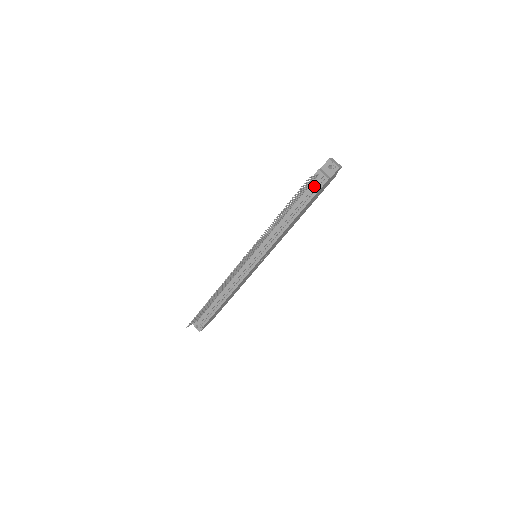
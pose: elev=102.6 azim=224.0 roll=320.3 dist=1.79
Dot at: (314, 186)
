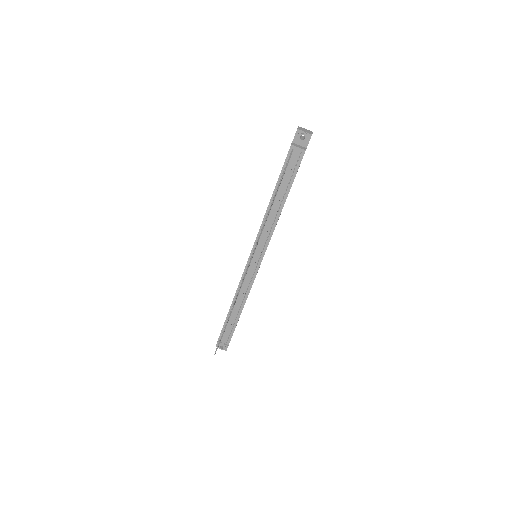
Dot at: (293, 164)
